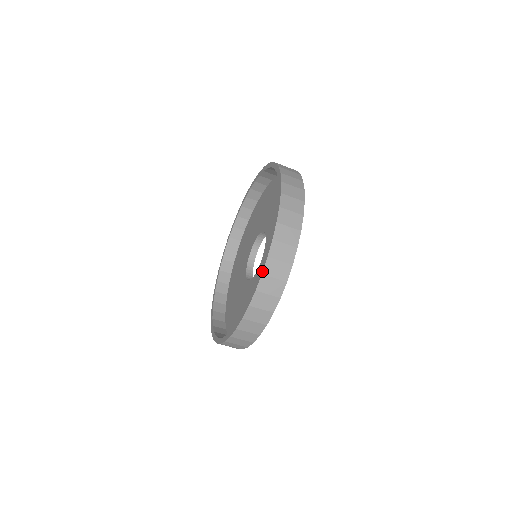
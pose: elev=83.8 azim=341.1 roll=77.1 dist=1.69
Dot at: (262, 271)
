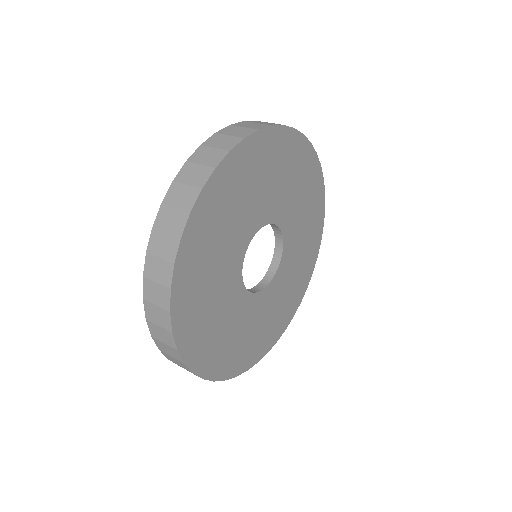
Dot at: (154, 223)
